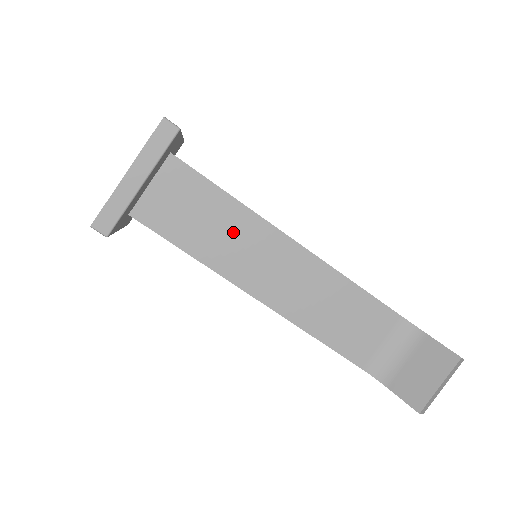
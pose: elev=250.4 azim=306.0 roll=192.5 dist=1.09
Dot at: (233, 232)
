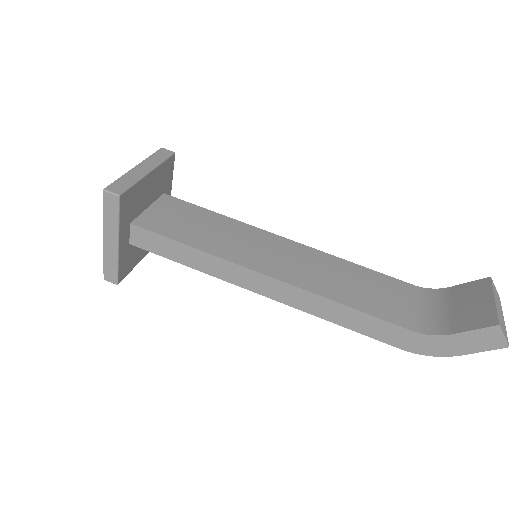
Dot at: (229, 233)
